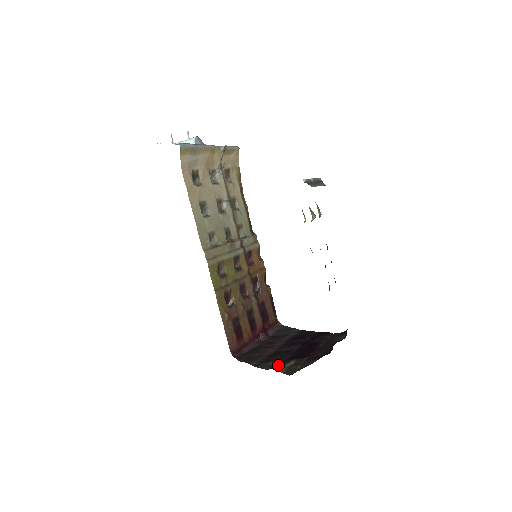
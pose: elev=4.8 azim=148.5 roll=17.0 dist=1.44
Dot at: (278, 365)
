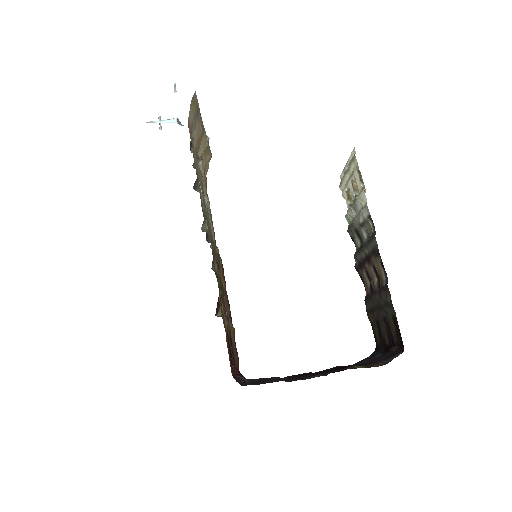
Dot at: occluded
